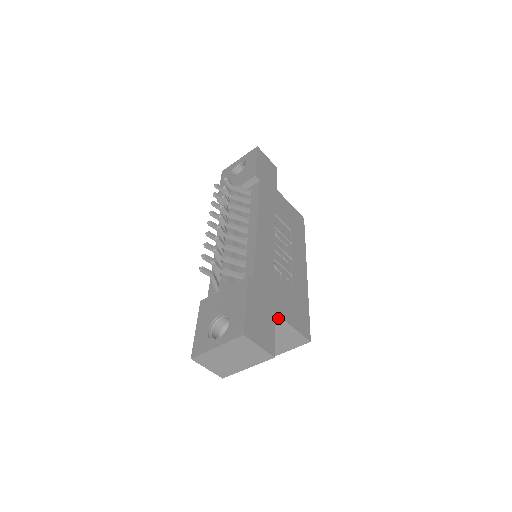
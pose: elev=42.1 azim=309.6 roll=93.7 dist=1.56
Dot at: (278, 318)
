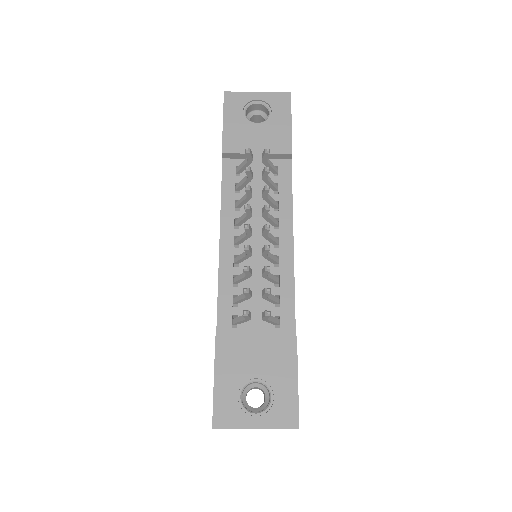
Dot at: occluded
